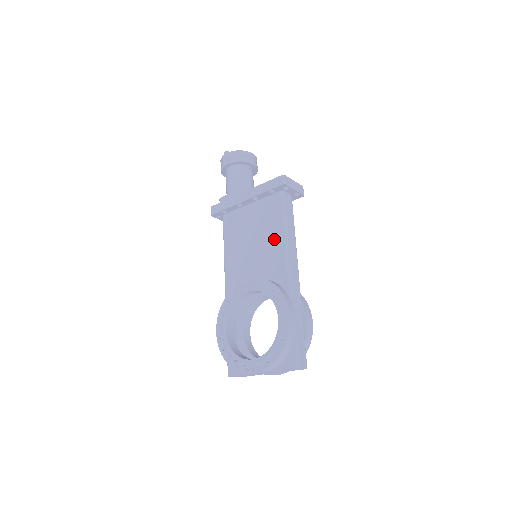
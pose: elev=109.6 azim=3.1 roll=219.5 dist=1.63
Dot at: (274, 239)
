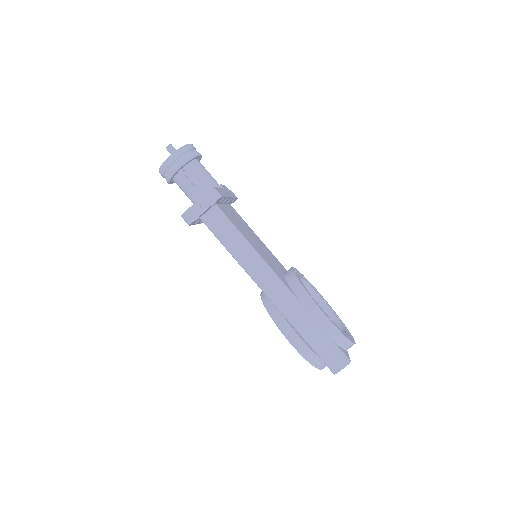
Dot at: occluded
